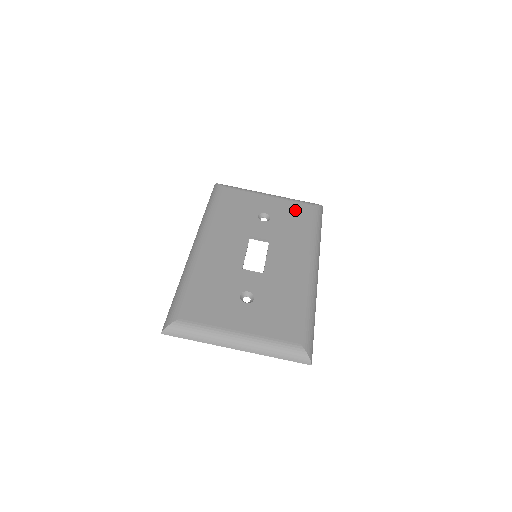
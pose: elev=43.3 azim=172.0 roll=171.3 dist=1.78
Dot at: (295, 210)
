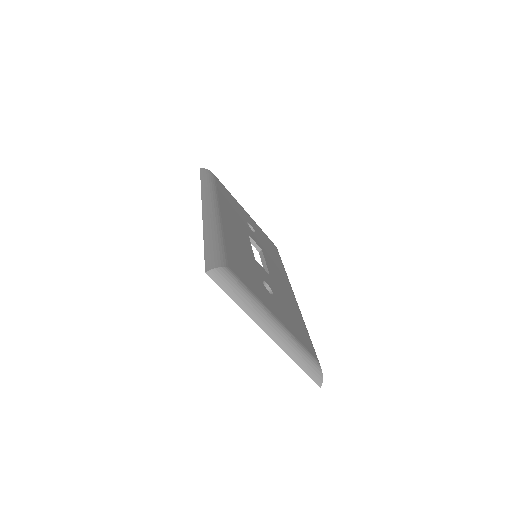
Dot at: (267, 239)
